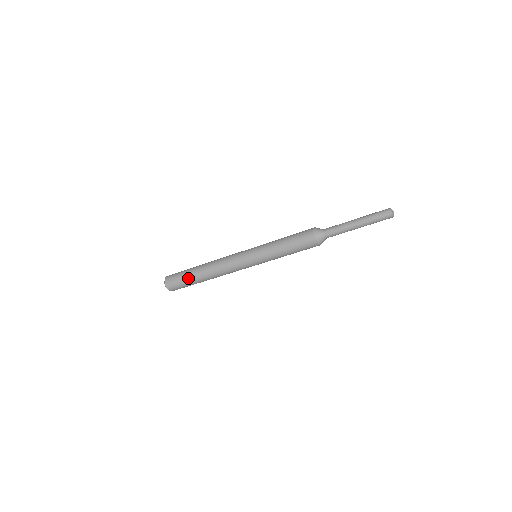
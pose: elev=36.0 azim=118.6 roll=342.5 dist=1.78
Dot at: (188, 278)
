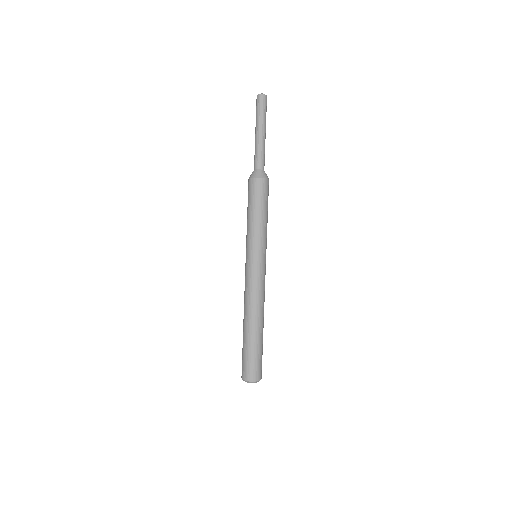
Dot at: (243, 345)
